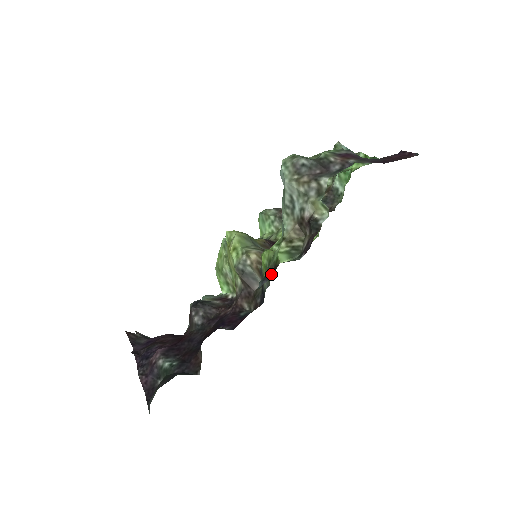
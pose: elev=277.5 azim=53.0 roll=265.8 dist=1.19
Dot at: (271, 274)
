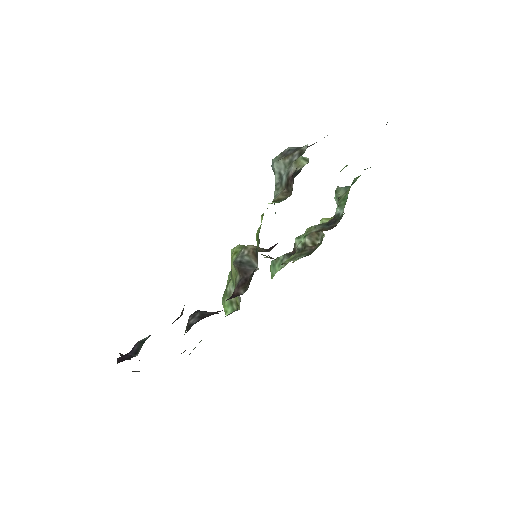
Dot at: occluded
